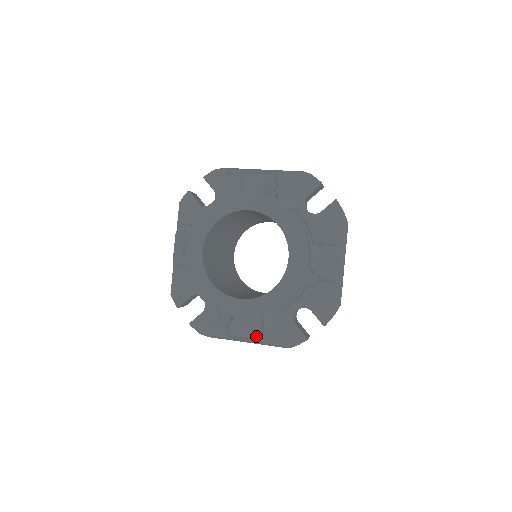
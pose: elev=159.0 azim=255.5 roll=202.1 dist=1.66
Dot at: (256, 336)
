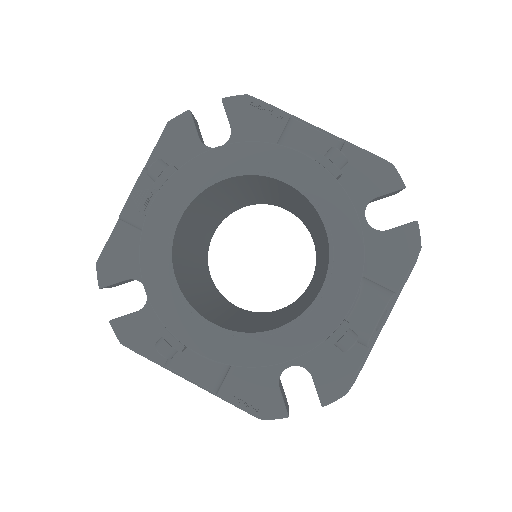
Dot at: (213, 387)
